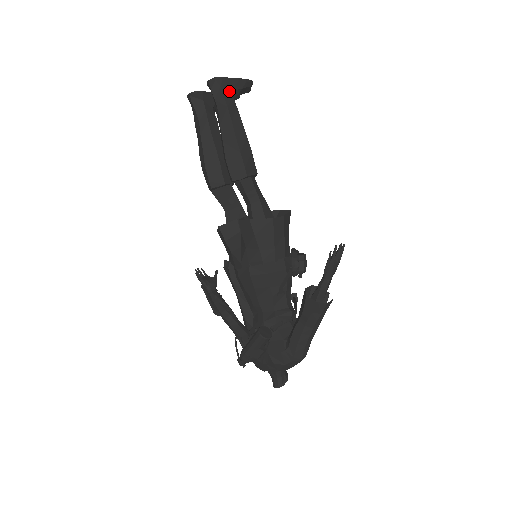
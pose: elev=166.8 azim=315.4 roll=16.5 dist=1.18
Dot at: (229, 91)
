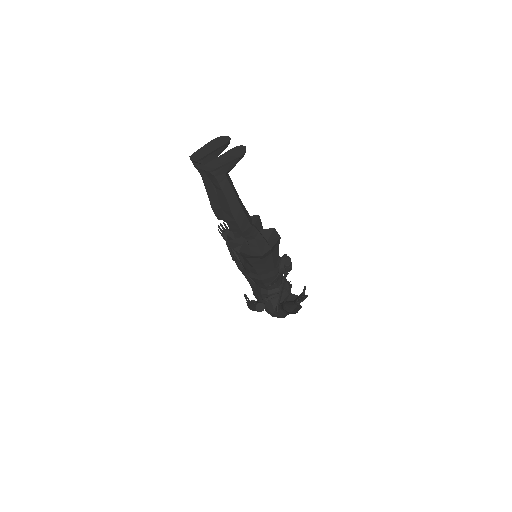
Dot at: (223, 176)
